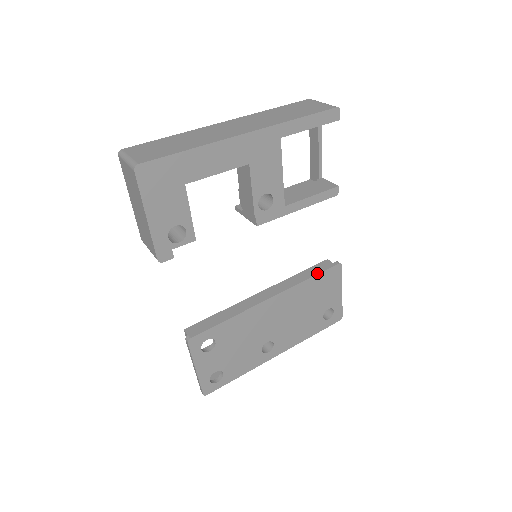
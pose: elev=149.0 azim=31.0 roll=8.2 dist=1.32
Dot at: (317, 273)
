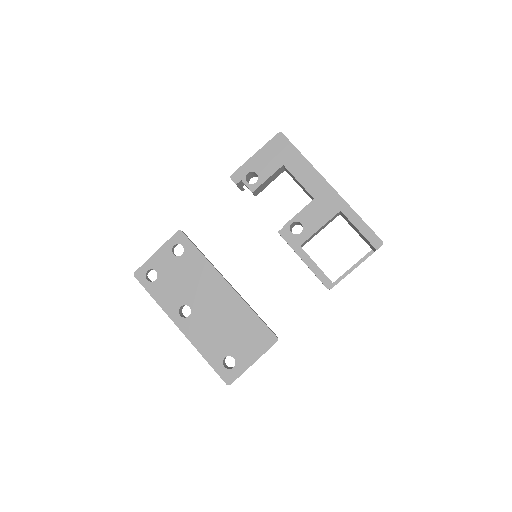
Dot at: occluded
